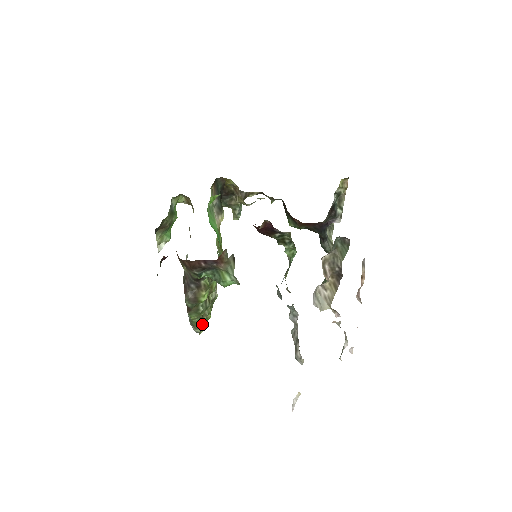
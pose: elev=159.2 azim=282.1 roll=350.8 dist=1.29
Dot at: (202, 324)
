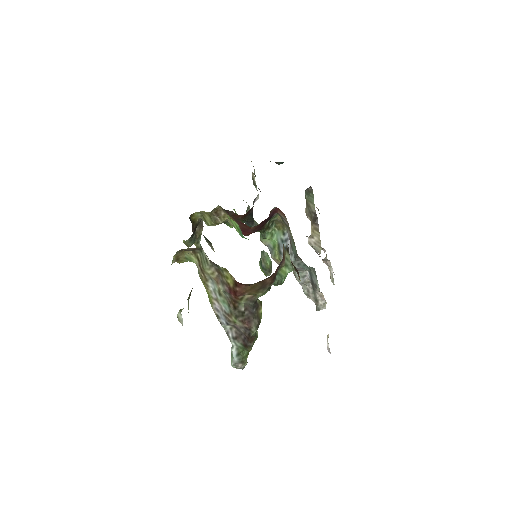
Dot at: occluded
